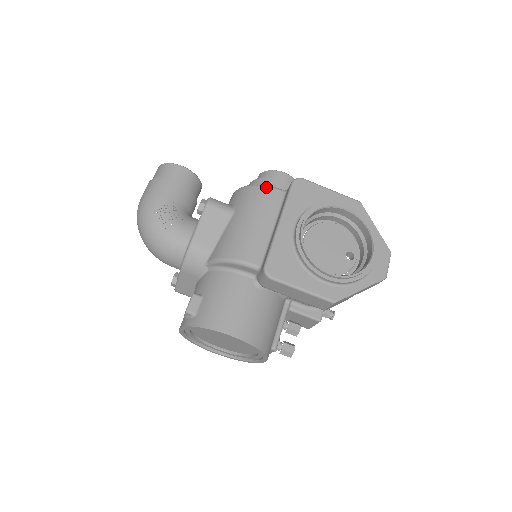
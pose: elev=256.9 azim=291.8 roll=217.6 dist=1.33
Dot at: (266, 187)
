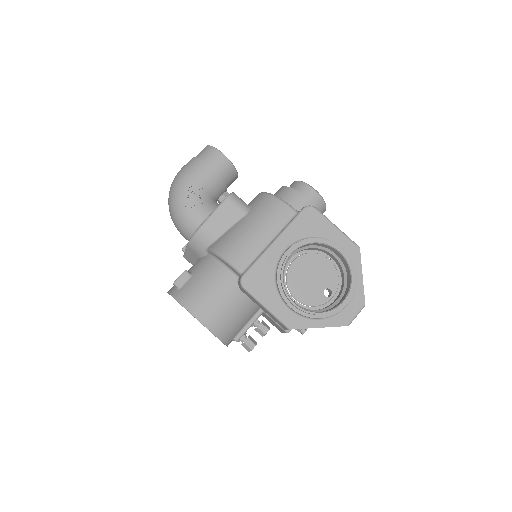
Dot at: (282, 202)
